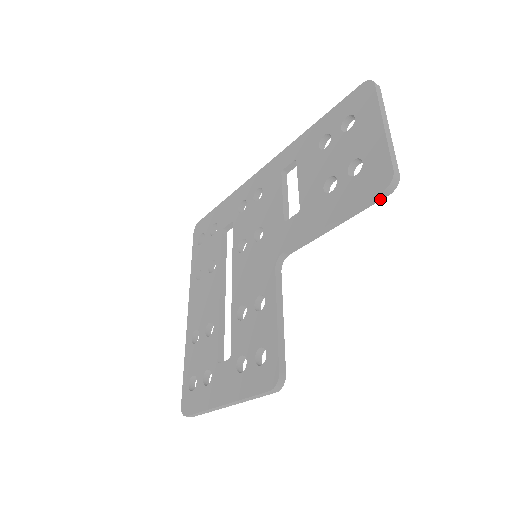
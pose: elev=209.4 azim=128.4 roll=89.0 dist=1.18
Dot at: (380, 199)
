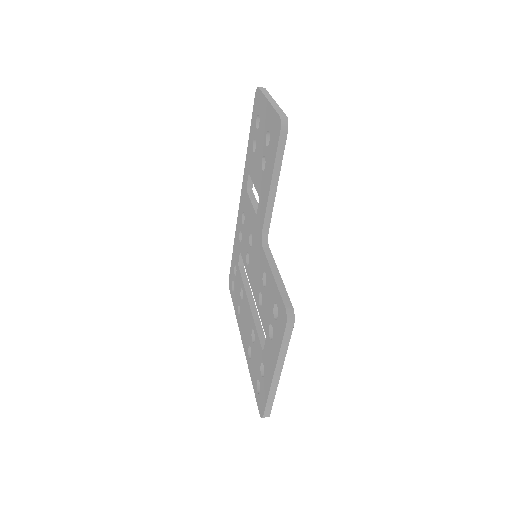
Dot at: (285, 140)
